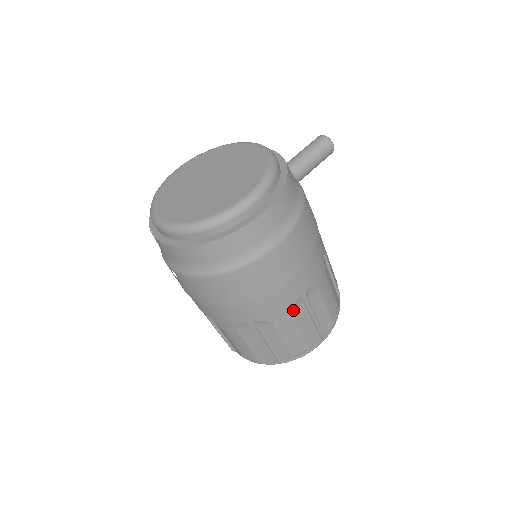
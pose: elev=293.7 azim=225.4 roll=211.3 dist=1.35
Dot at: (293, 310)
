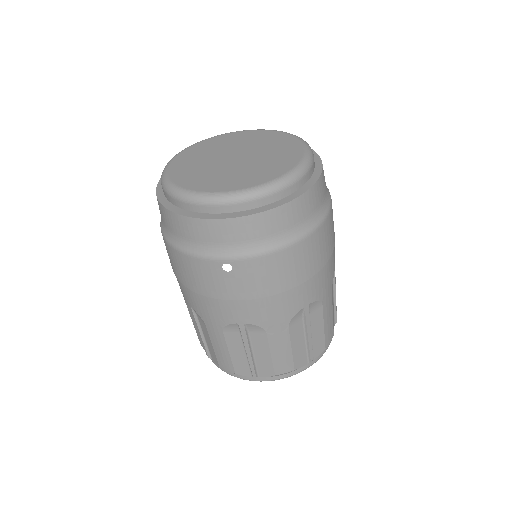
Dot at: occluded
